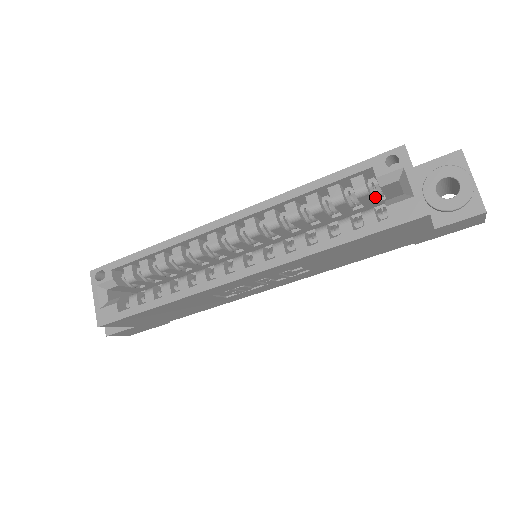
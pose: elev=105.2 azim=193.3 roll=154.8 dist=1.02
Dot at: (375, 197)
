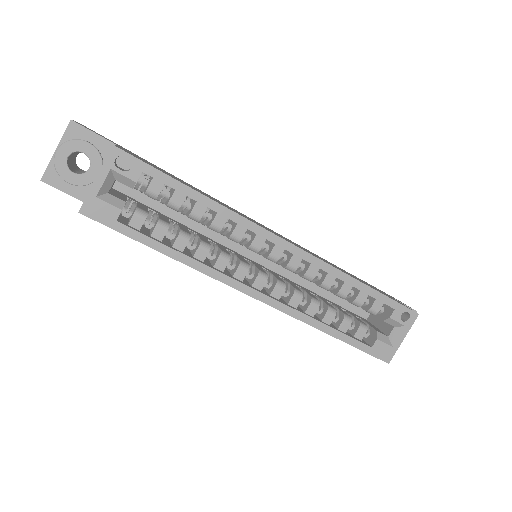
Dot at: occluded
